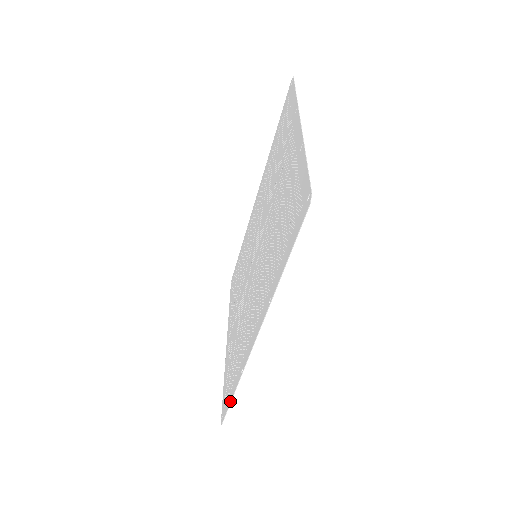
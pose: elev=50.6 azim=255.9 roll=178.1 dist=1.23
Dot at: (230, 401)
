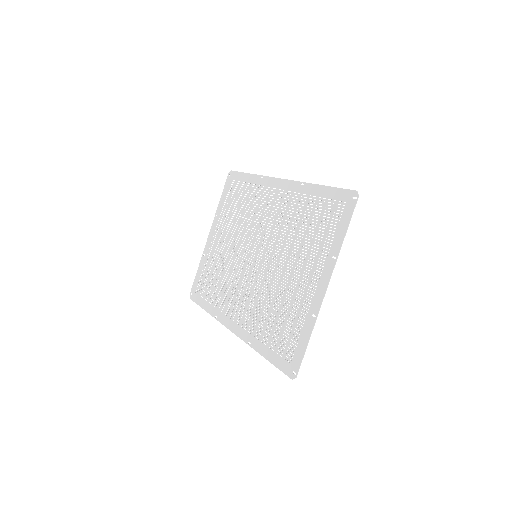
Dot at: (201, 307)
